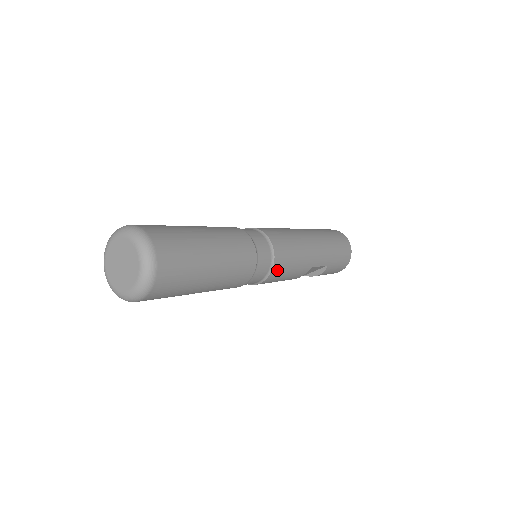
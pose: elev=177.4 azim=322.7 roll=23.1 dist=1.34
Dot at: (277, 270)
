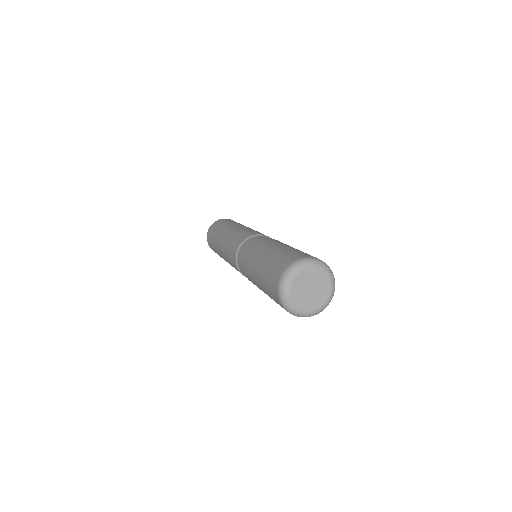
Dot at: occluded
